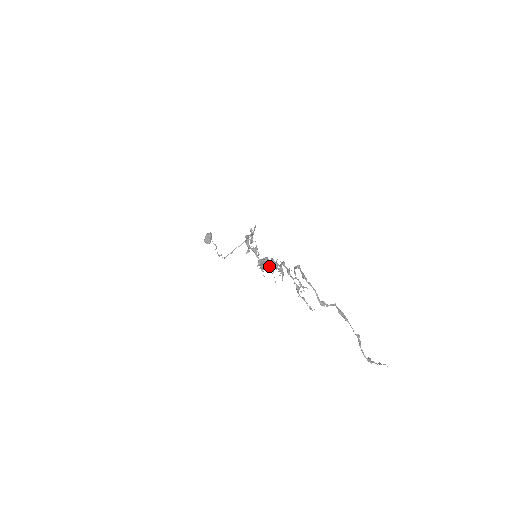
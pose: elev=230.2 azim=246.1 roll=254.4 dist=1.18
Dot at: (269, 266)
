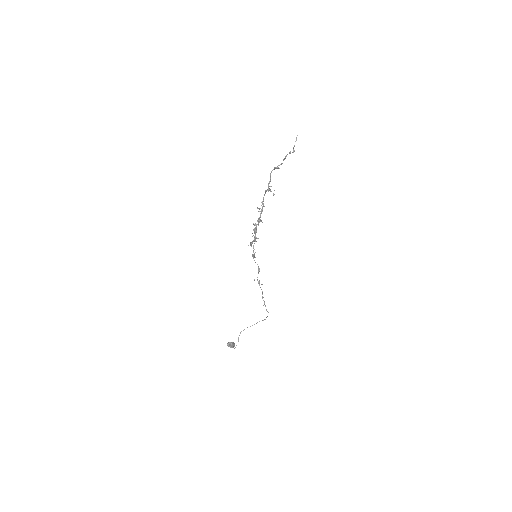
Dot at: (258, 218)
